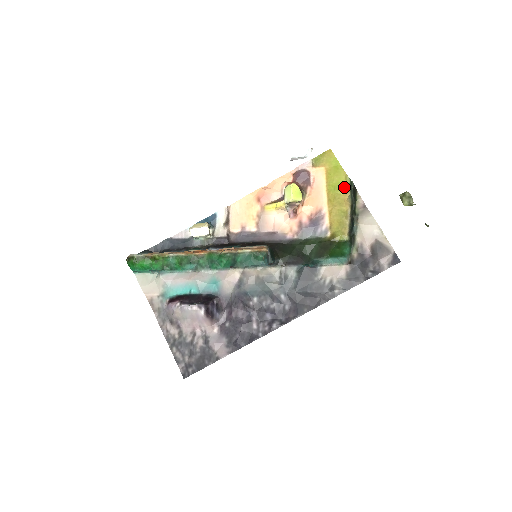
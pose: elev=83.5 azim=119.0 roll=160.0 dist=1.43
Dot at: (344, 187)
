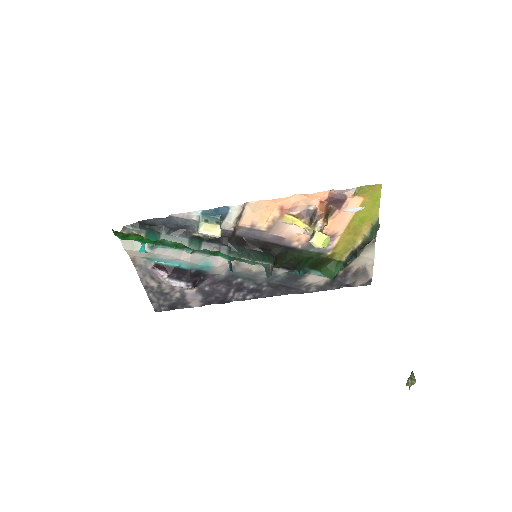
Dot at: (369, 222)
